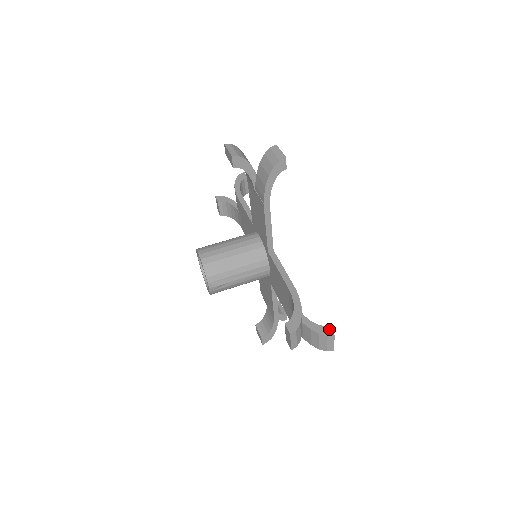
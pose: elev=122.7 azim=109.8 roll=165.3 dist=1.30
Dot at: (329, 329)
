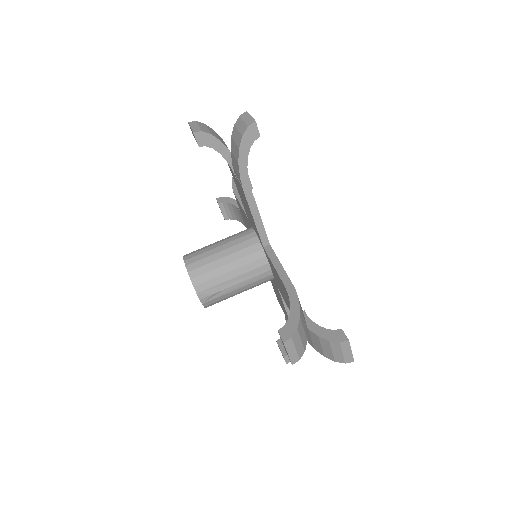
Dot at: (342, 333)
